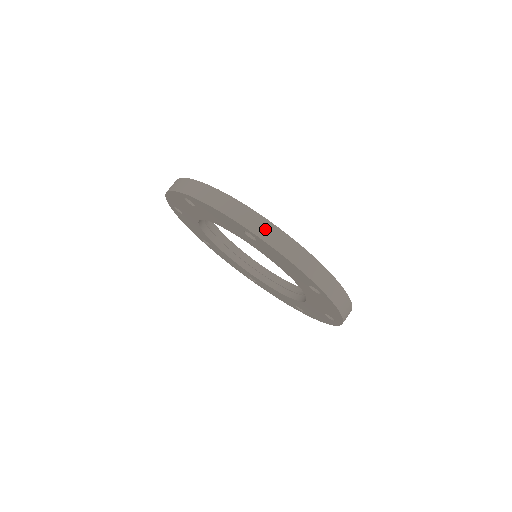
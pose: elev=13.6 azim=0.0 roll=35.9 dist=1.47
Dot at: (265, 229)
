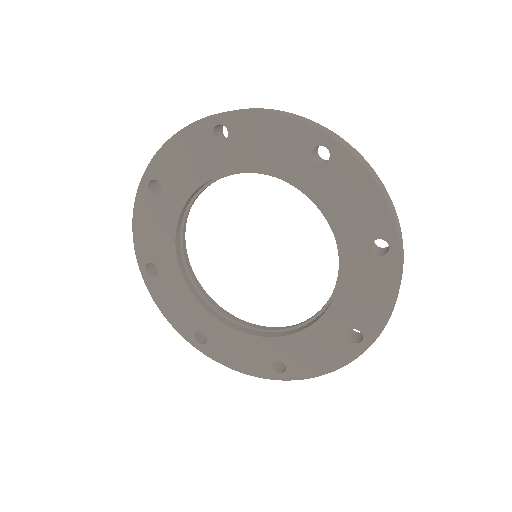
Dot at: occluded
